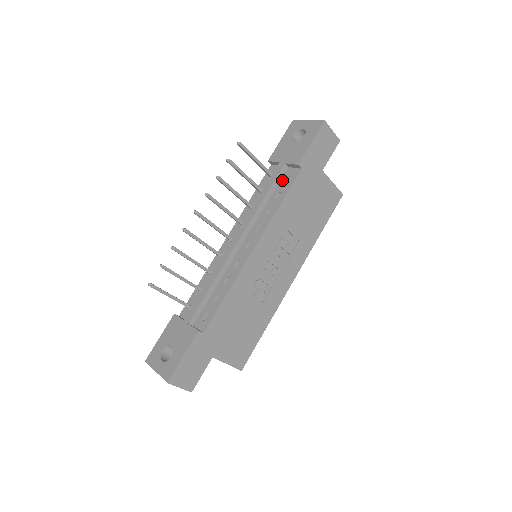
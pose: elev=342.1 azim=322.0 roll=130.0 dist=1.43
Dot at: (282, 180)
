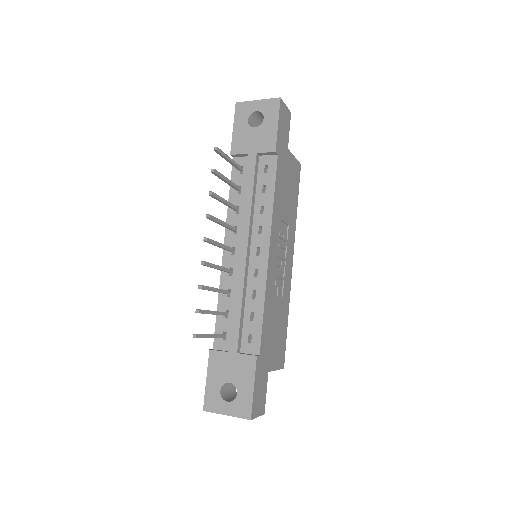
Dot at: (260, 172)
